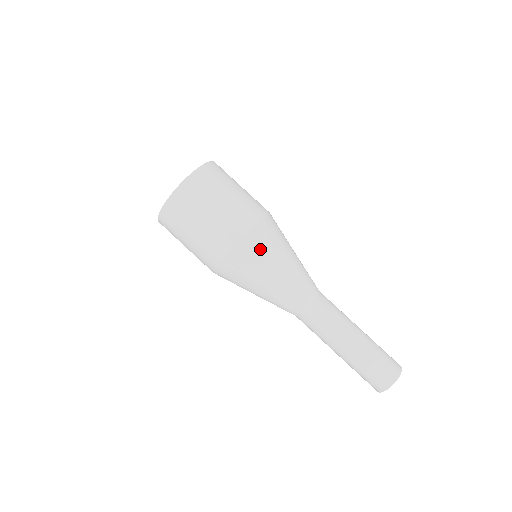
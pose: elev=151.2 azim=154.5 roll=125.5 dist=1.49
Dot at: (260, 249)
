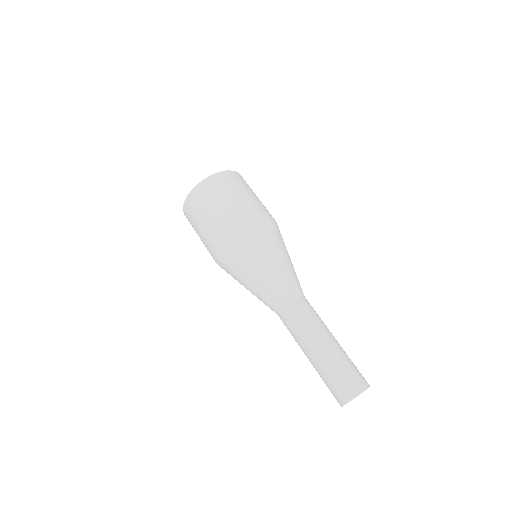
Dot at: (278, 234)
